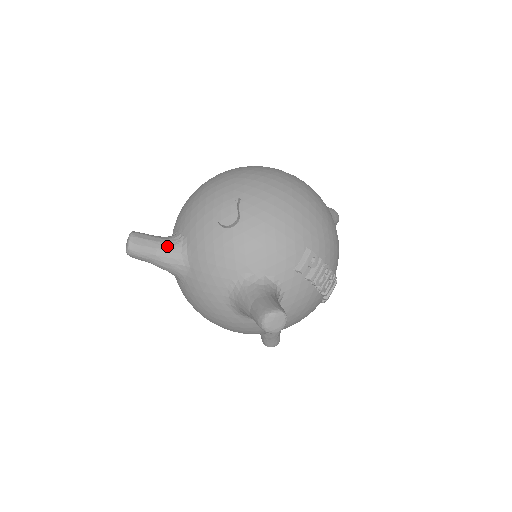
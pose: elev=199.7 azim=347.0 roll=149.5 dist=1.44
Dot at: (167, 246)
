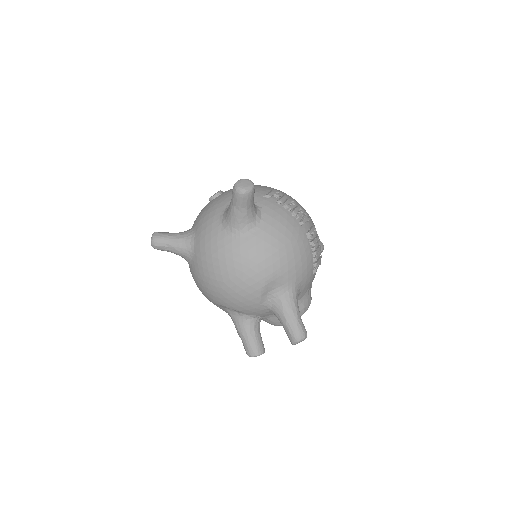
Dot at: (180, 232)
